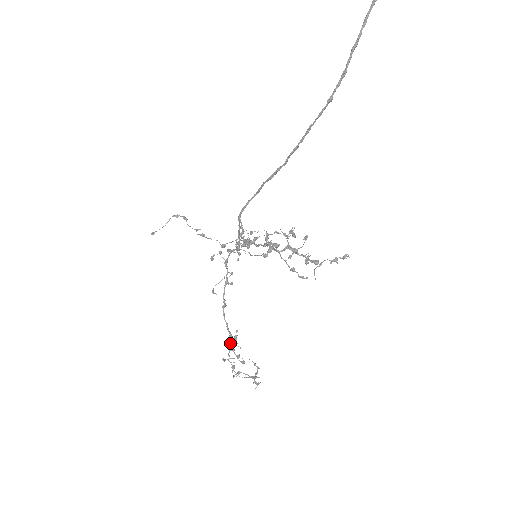
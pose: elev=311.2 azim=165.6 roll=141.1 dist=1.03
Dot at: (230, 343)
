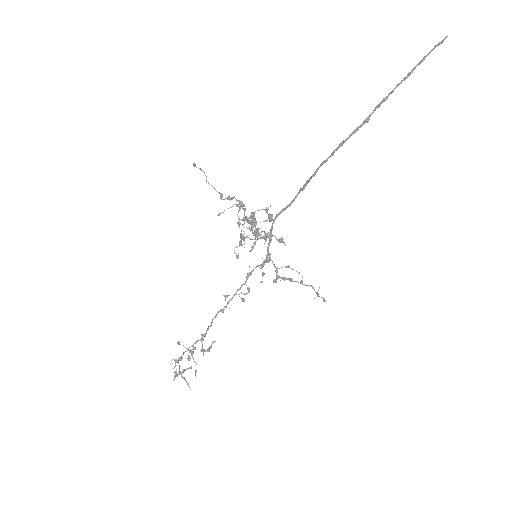
Dot at: (198, 340)
